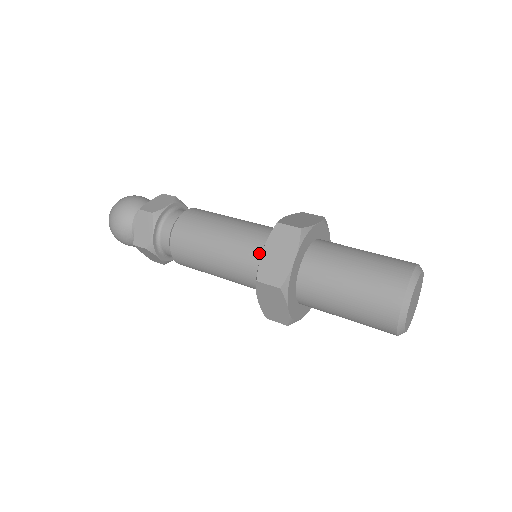
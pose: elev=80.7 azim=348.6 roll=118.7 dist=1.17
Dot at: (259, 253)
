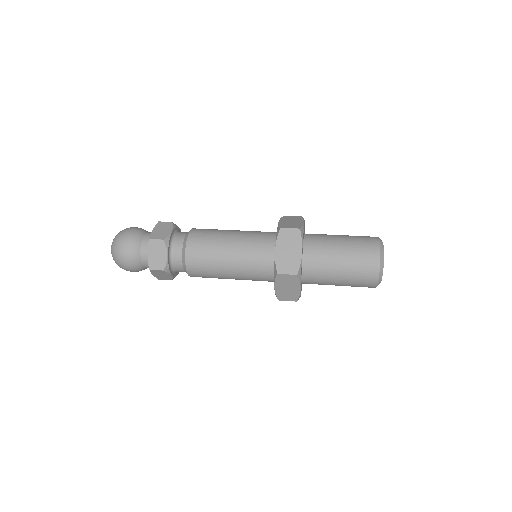
Dot at: (268, 253)
